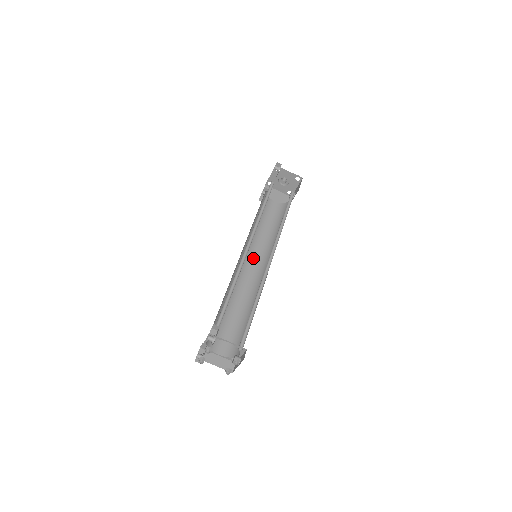
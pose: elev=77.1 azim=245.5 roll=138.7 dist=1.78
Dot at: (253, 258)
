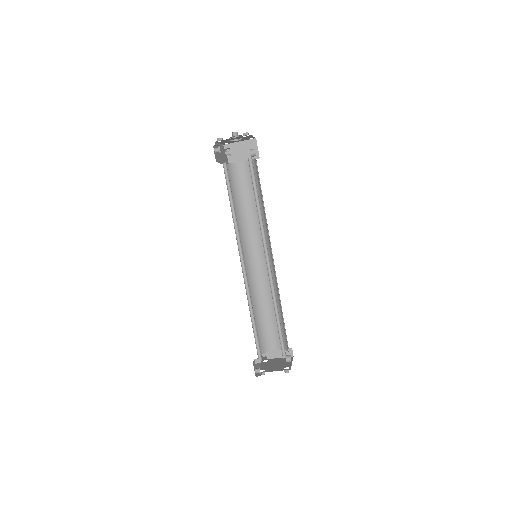
Dot at: (257, 247)
